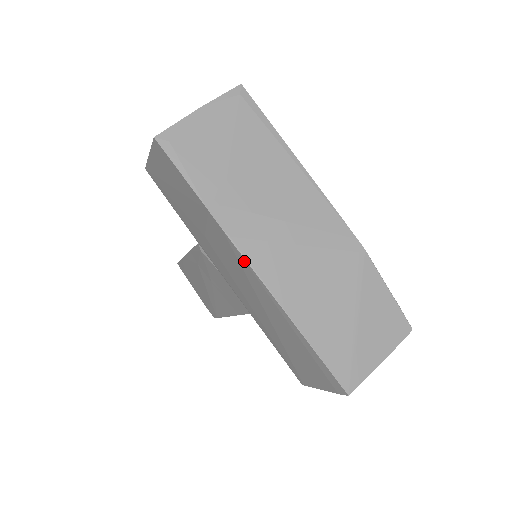
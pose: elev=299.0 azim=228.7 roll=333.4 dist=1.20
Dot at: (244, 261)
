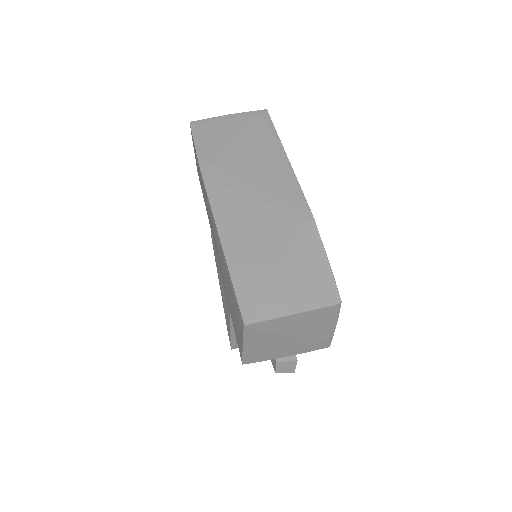
Dot at: (208, 199)
